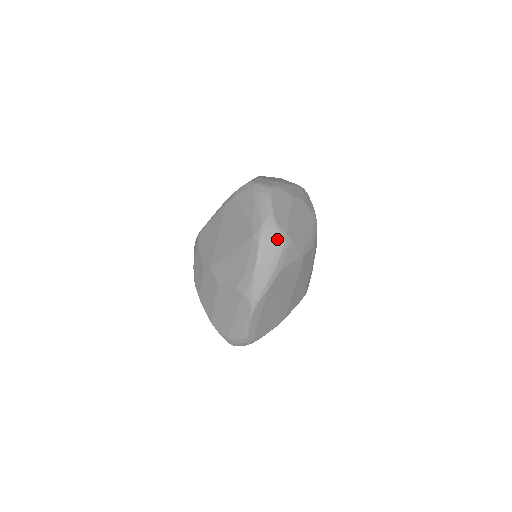
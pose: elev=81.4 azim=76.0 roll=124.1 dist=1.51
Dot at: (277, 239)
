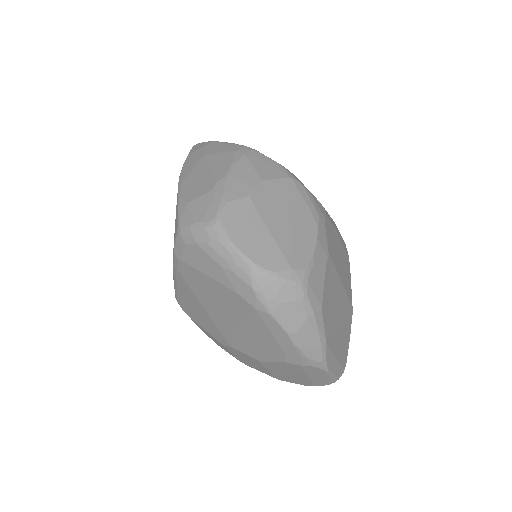
Dot at: (288, 290)
